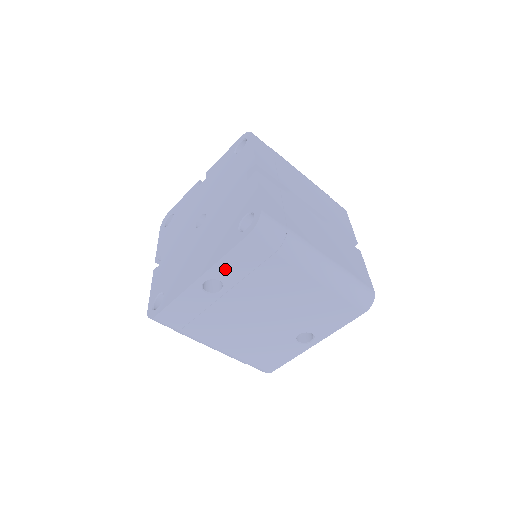
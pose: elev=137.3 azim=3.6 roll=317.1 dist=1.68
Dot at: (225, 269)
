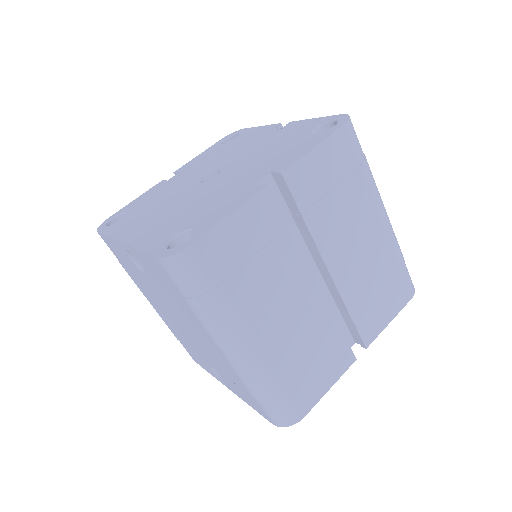
Dot at: (142, 260)
